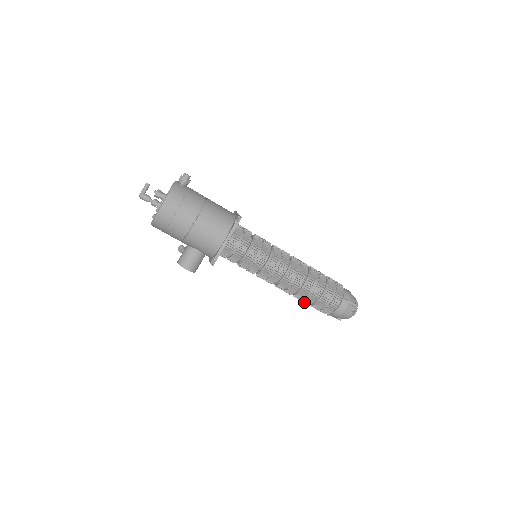
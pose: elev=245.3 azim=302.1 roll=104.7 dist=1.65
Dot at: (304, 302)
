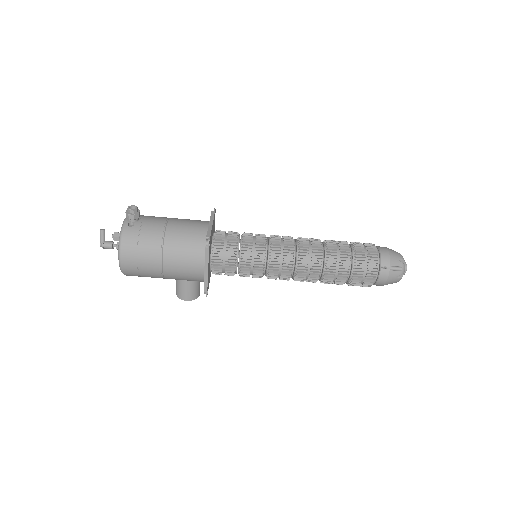
Dot at: occluded
